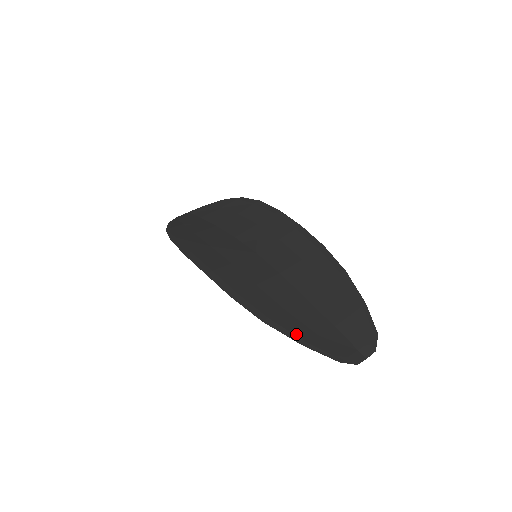
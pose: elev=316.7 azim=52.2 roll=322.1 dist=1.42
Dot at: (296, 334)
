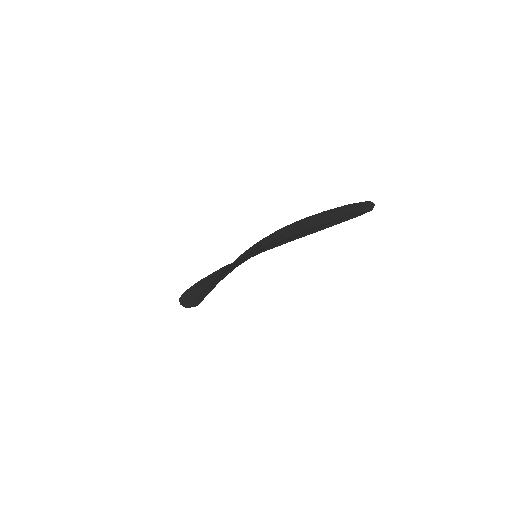
Dot at: (307, 232)
